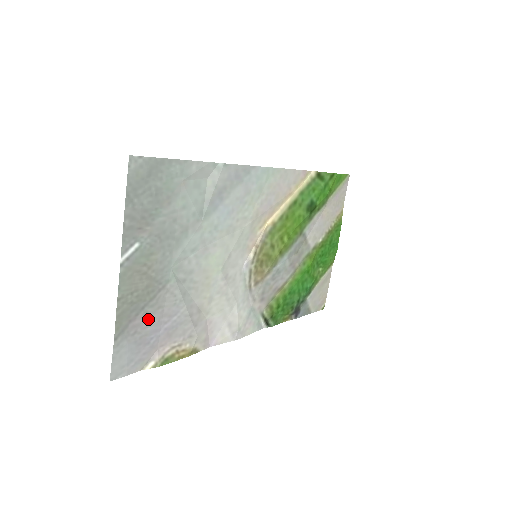
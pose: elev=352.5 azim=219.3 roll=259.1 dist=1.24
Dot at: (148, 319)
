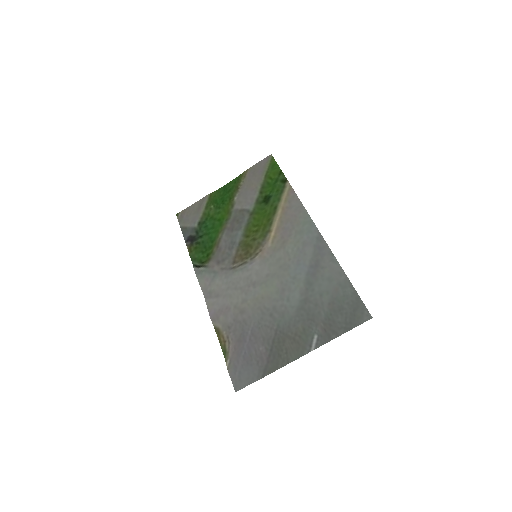
Dot at: (261, 350)
